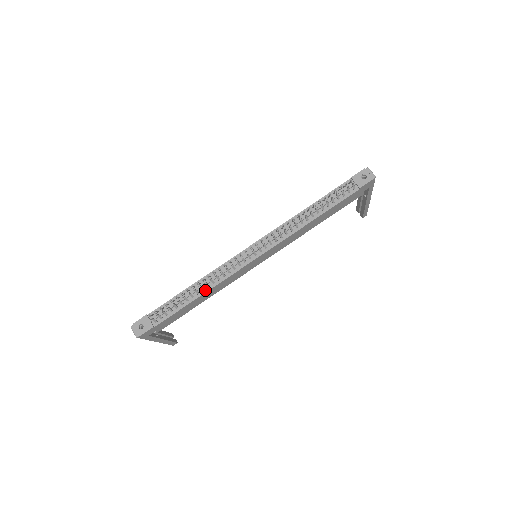
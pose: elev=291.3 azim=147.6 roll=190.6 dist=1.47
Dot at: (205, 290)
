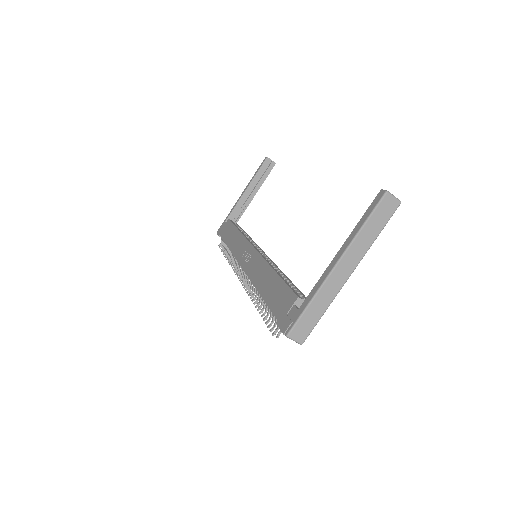
Dot at: occluded
